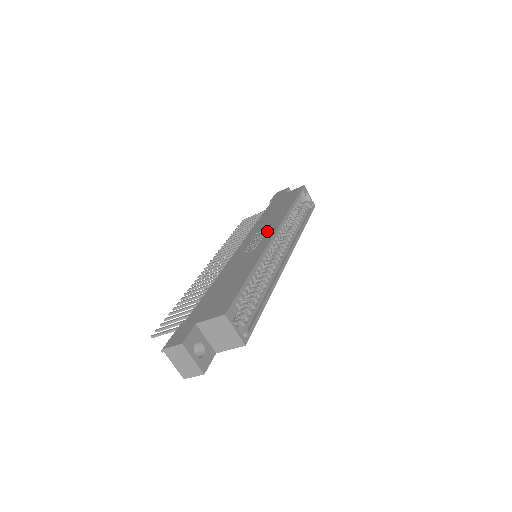
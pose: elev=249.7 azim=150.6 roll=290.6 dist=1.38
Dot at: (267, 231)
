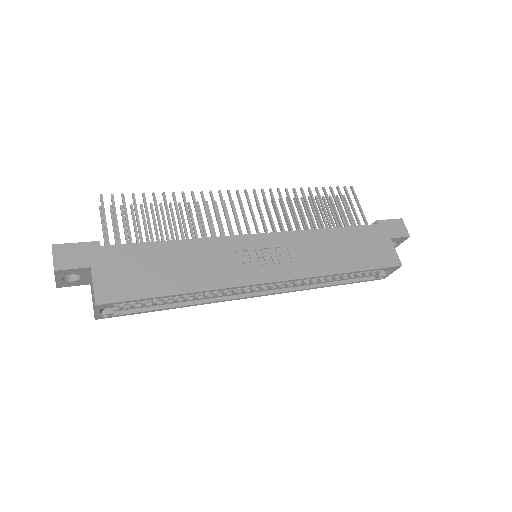
Dot at: (284, 265)
